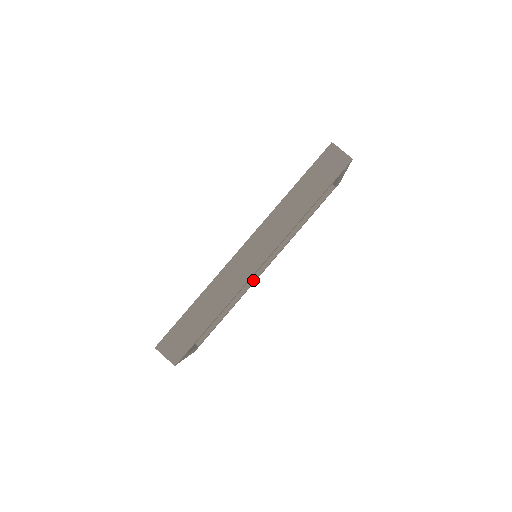
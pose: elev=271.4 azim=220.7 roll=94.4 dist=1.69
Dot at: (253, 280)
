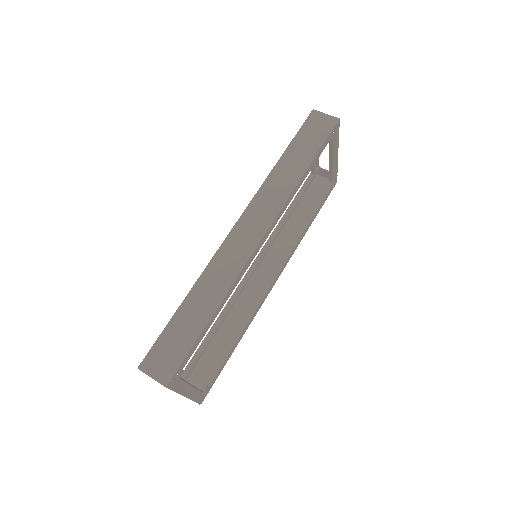
Dot at: (260, 298)
